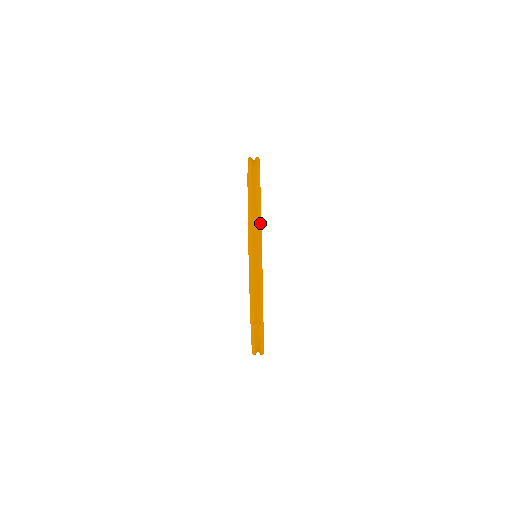
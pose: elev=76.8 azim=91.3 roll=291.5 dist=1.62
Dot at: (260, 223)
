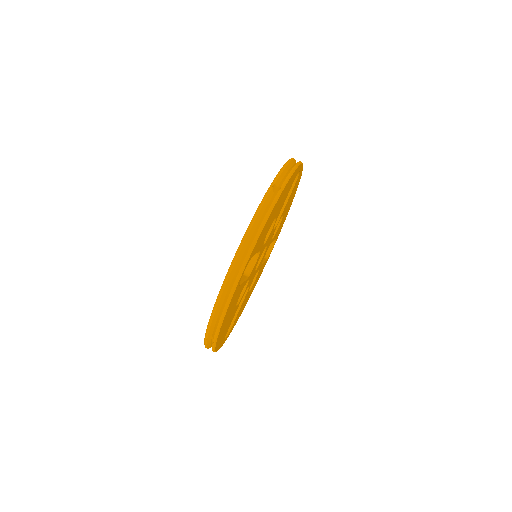
Dot at: occluded
